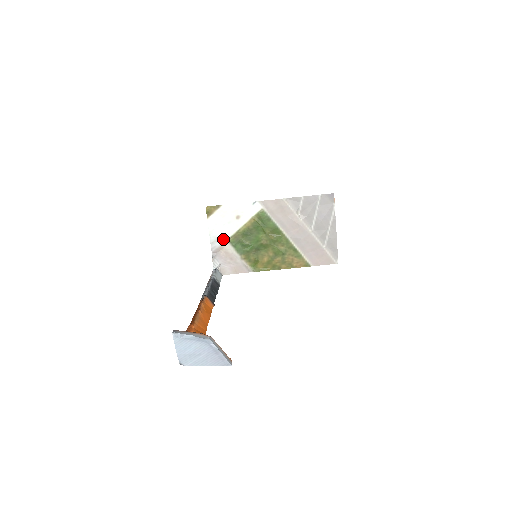
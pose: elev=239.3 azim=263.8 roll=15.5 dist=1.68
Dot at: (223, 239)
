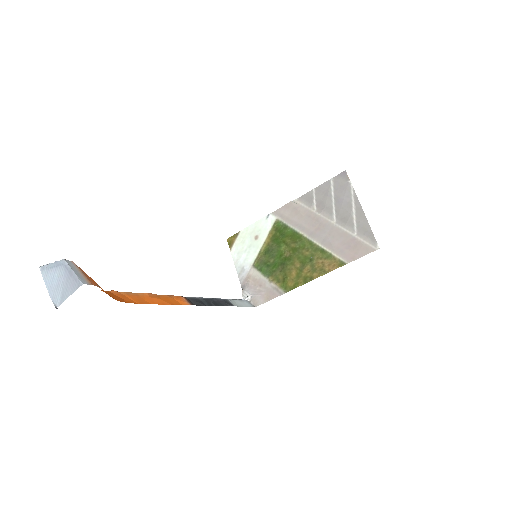
Dot at: (248, 266)
